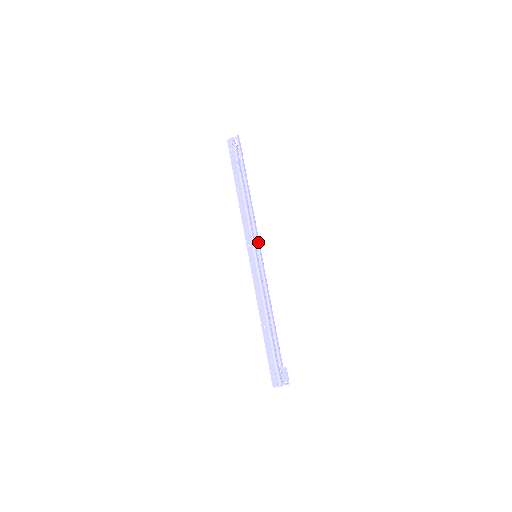
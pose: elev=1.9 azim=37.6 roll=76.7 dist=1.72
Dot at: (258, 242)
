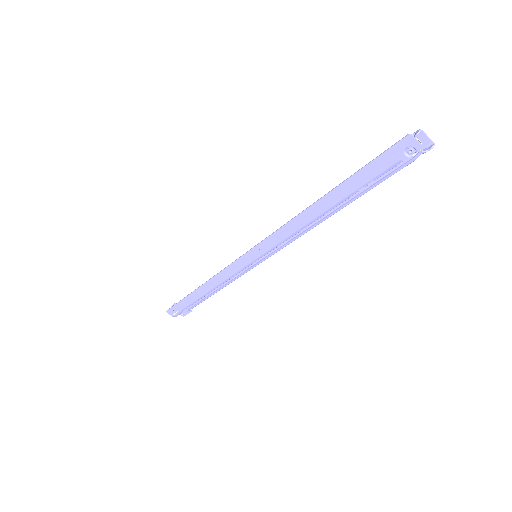
Dot at: (274, 253)
